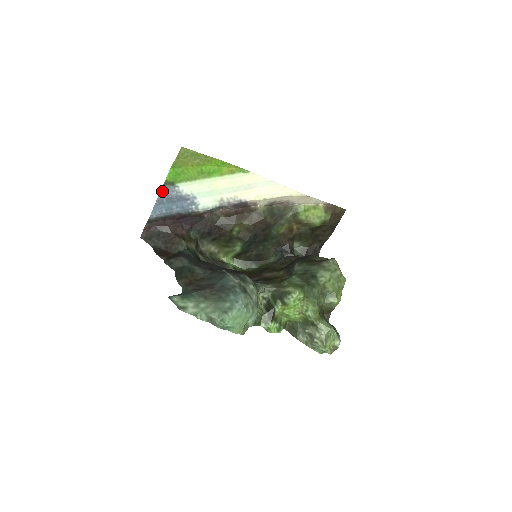
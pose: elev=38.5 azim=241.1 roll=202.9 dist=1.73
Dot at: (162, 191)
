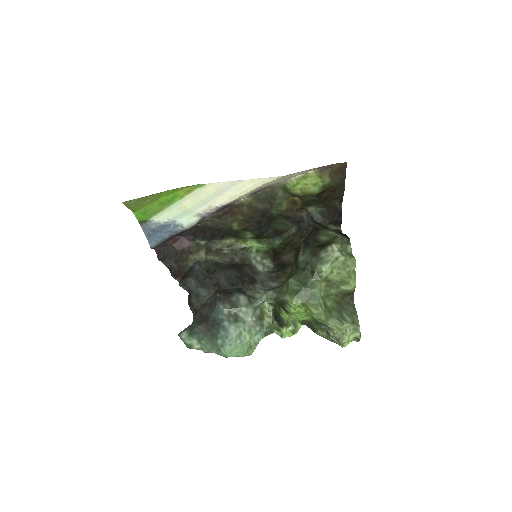
Dot at: (143, 228)
